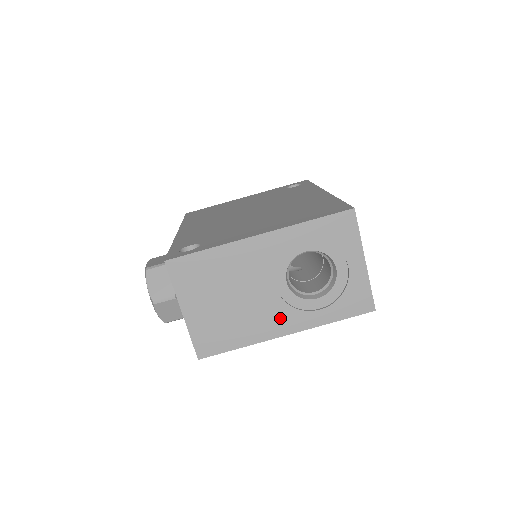
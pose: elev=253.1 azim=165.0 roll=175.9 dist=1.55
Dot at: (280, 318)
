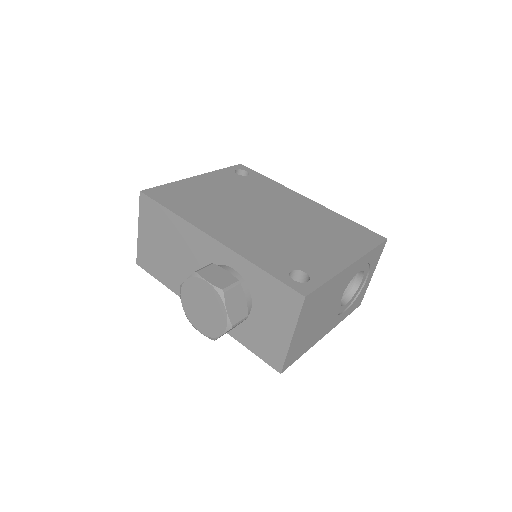
Dot at: (329, 324)
